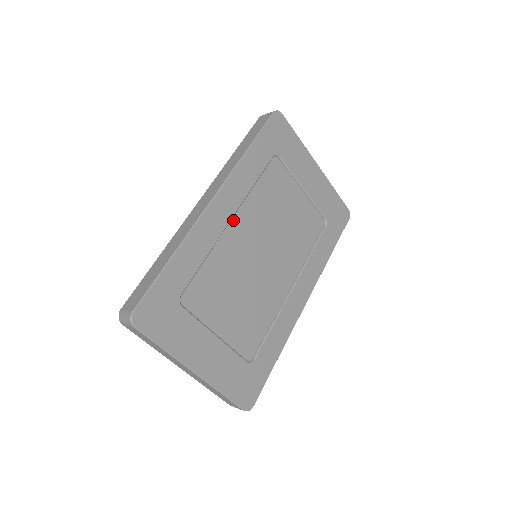
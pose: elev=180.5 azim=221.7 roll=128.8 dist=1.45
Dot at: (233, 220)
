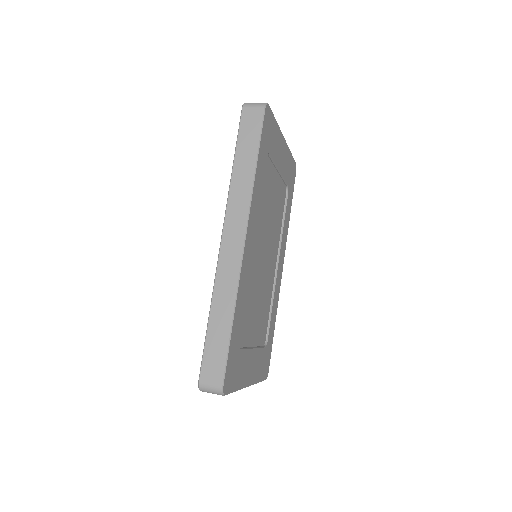
Dot at: occluded
